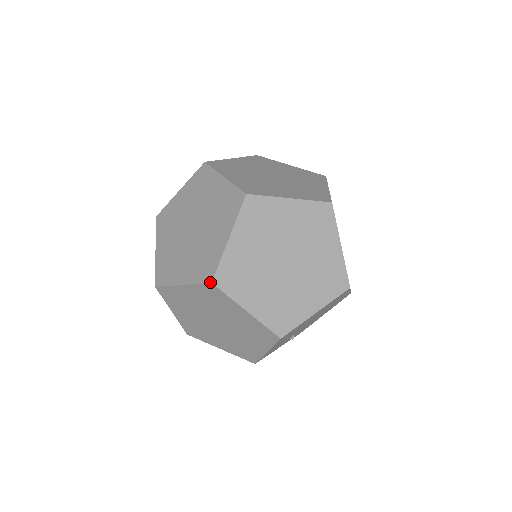
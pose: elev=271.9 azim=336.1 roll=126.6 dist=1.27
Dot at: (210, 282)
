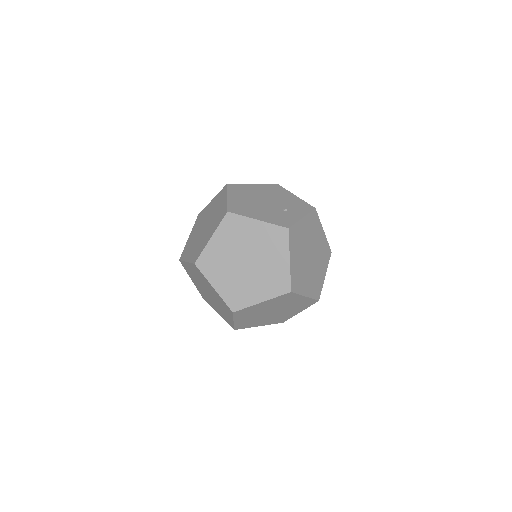
Dot at: (232, 311)
